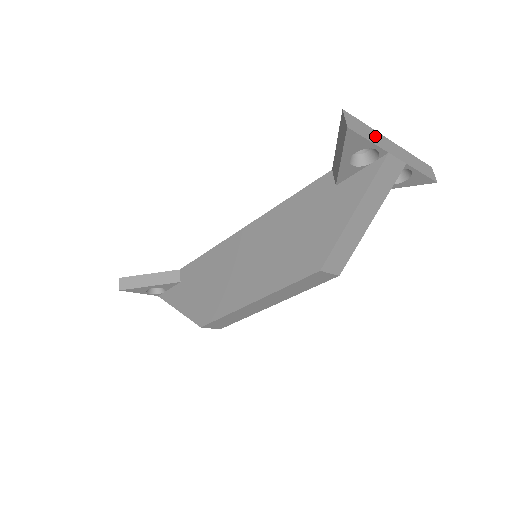
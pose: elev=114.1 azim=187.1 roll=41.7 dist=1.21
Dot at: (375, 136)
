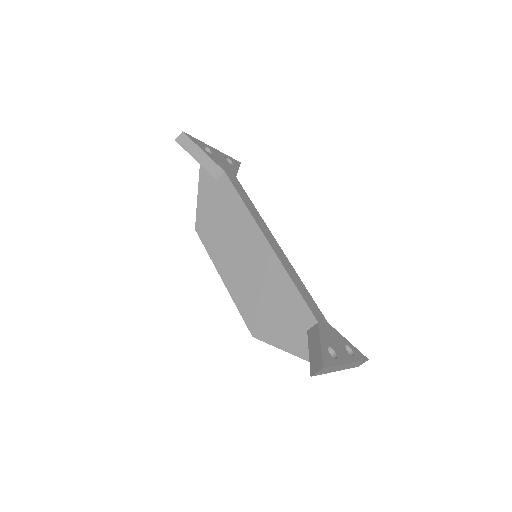
Dot at: (334, 369)
